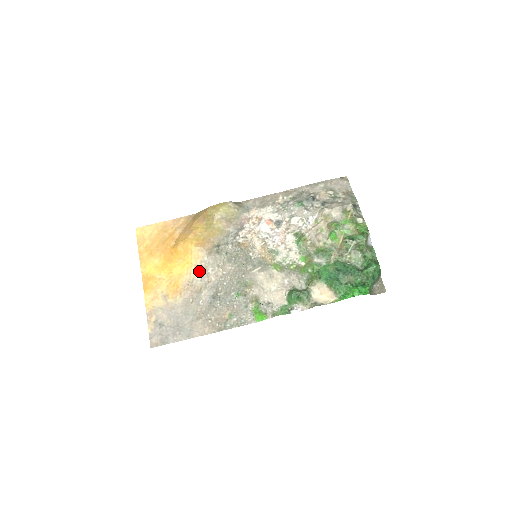
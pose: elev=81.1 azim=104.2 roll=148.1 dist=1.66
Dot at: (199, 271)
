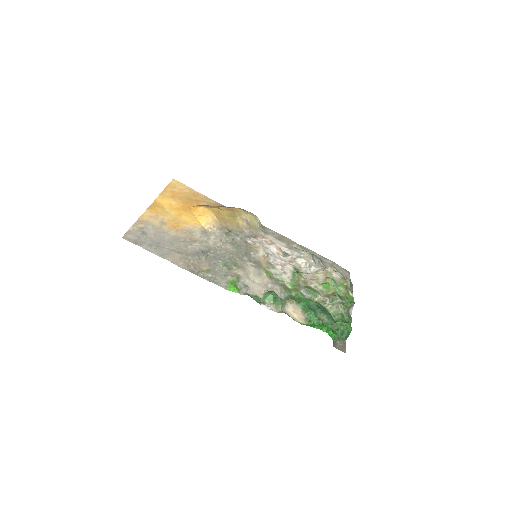
Dot at: (203, 231)
